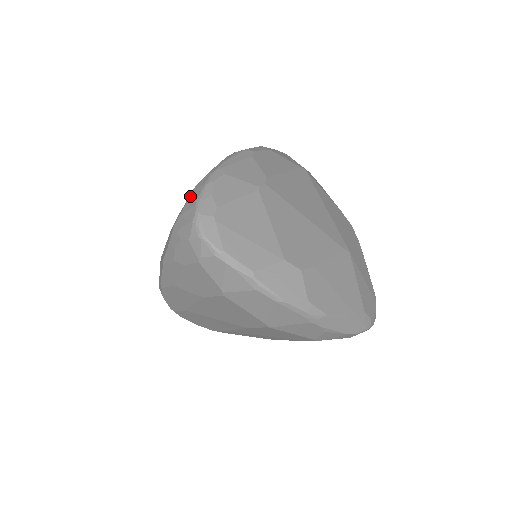
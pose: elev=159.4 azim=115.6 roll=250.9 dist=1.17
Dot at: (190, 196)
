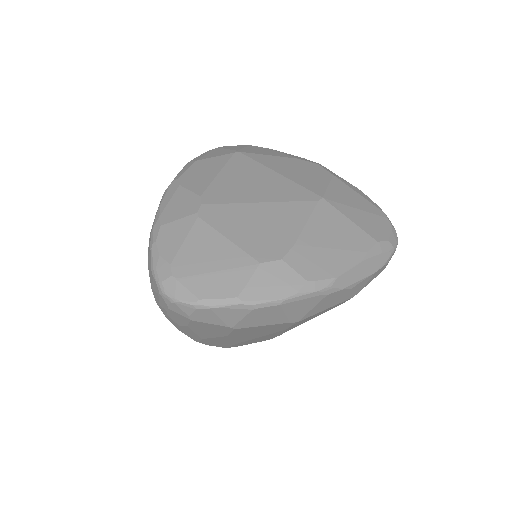
Dot at: (148, 267)
